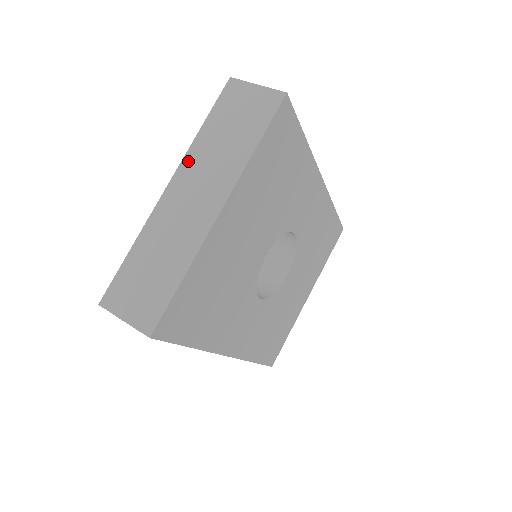
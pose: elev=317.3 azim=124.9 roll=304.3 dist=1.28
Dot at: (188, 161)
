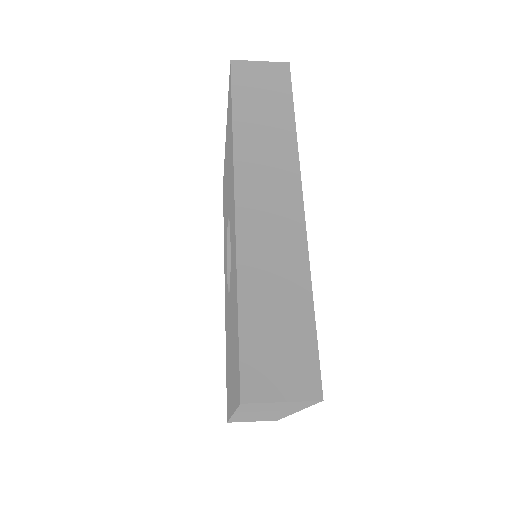
Dot at: occluded
